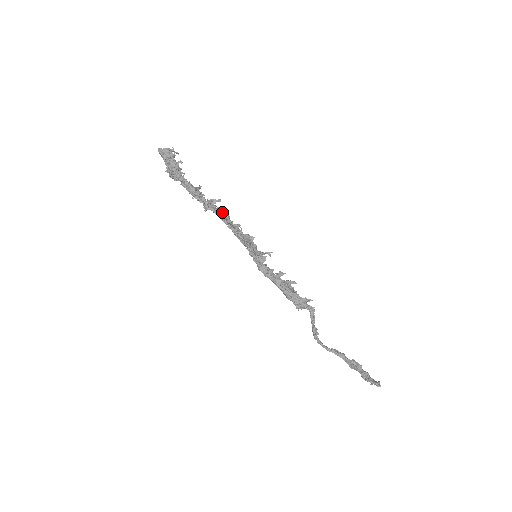
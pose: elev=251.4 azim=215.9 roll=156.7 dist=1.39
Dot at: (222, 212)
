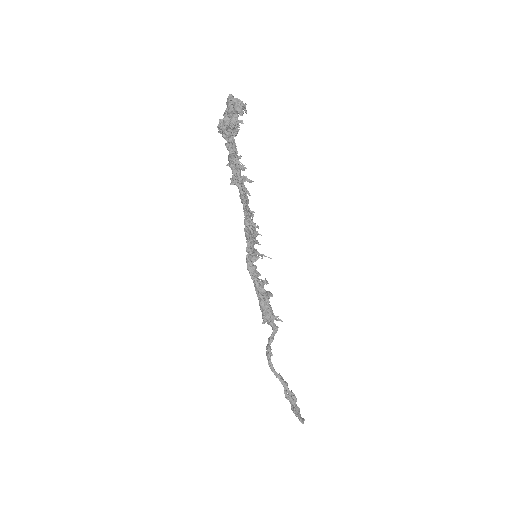
Dot at: occluded
